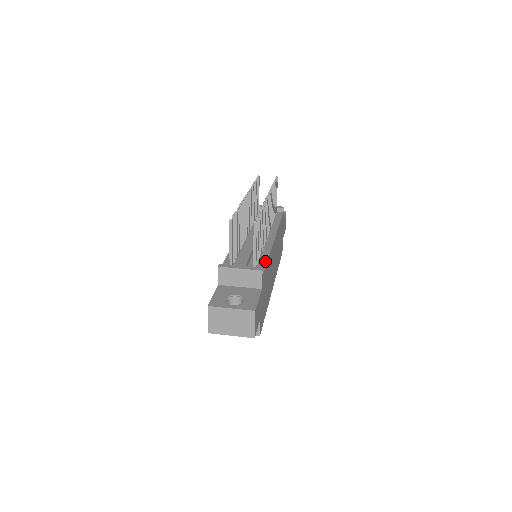
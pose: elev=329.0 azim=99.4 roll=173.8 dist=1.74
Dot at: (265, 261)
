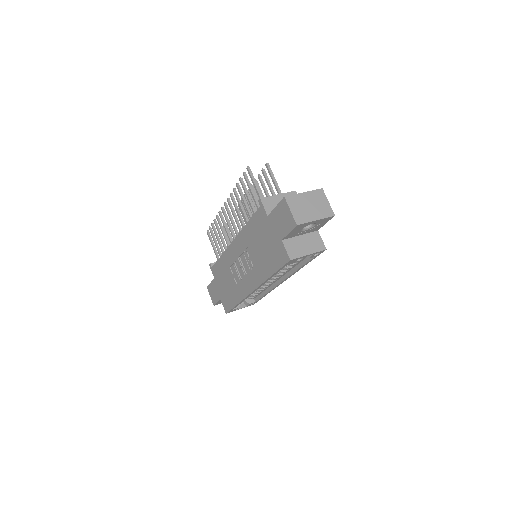
Dot at: occluded
